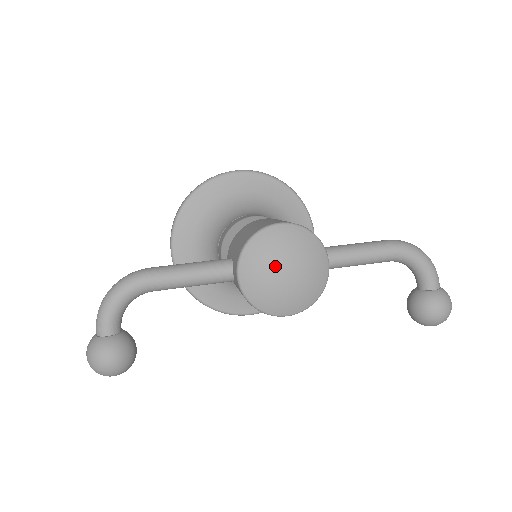
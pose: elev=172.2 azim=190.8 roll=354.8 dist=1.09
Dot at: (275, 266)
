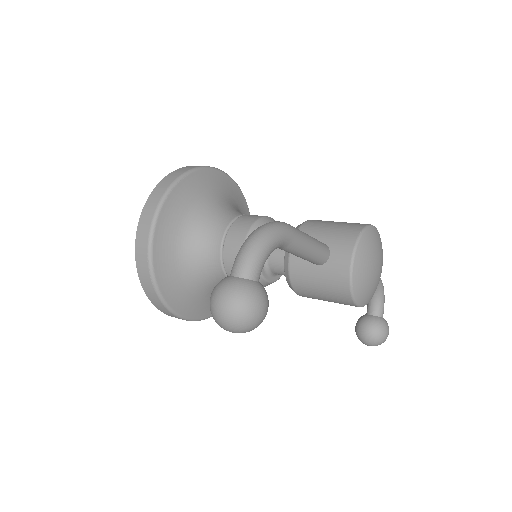
Dot at: (375, 259)
